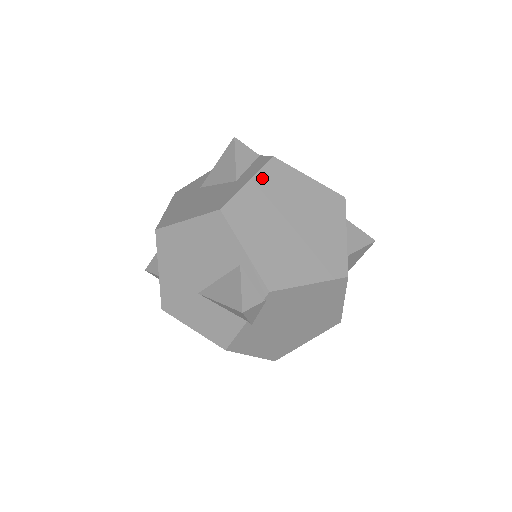
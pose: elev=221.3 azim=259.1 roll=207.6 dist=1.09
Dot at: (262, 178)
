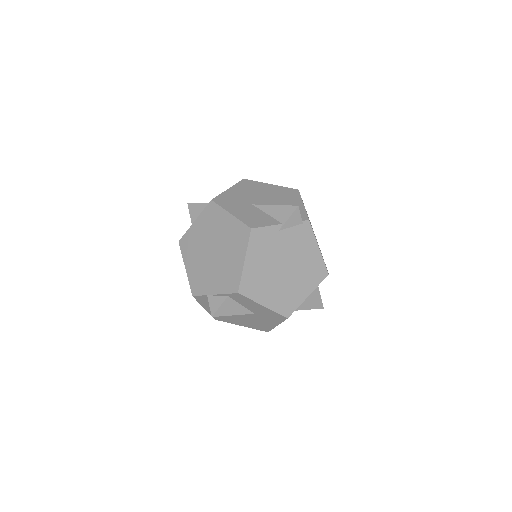
Dot at: occluded
